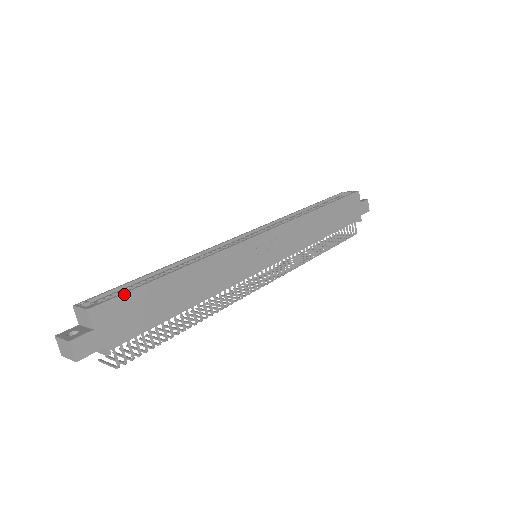
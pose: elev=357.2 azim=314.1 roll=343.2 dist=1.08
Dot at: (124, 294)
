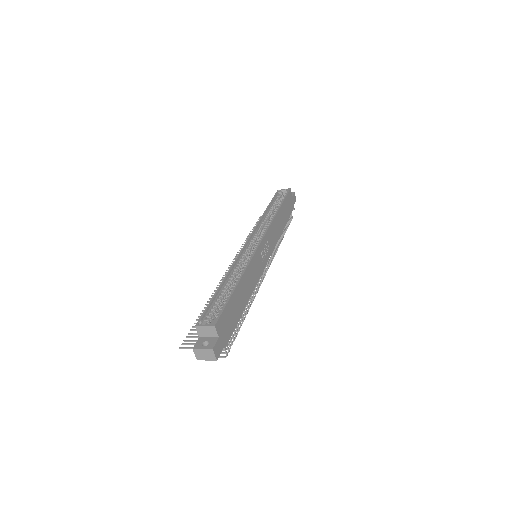
Dot at: (224, 309)
